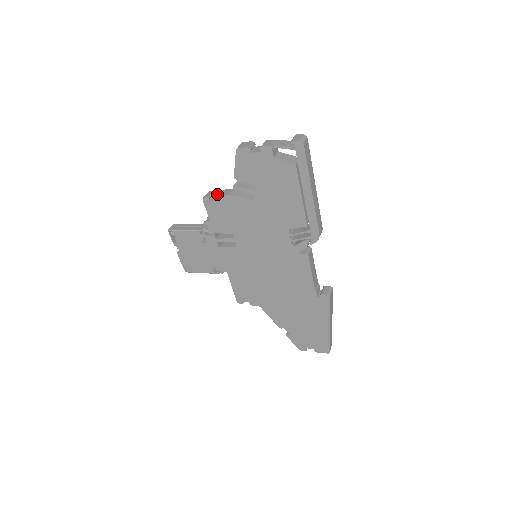
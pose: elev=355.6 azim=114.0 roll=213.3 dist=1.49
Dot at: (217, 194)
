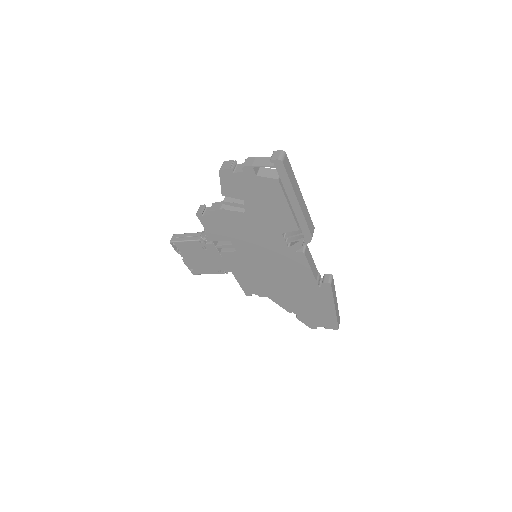
Dot at: (209, 207)
